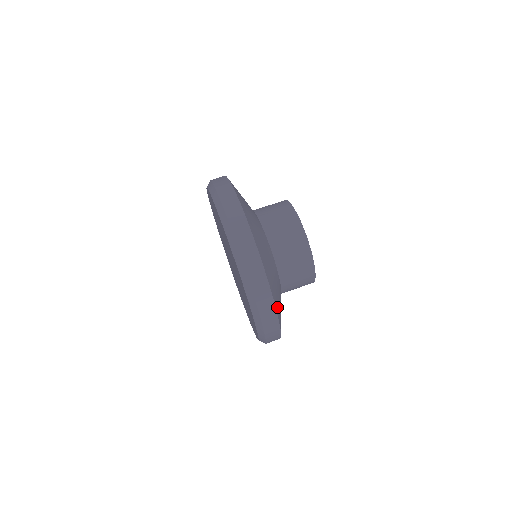
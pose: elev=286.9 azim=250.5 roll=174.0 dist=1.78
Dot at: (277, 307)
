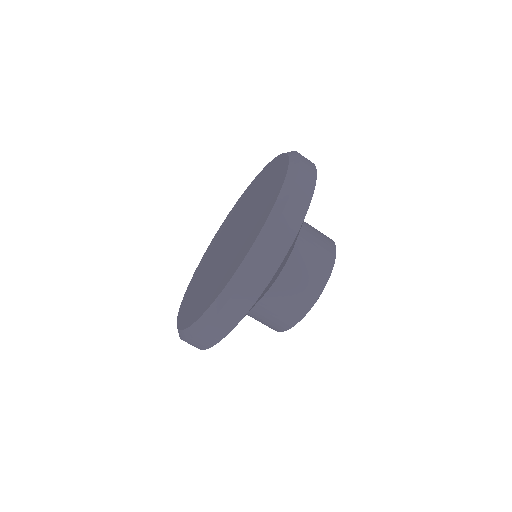
Dot at: occluded
